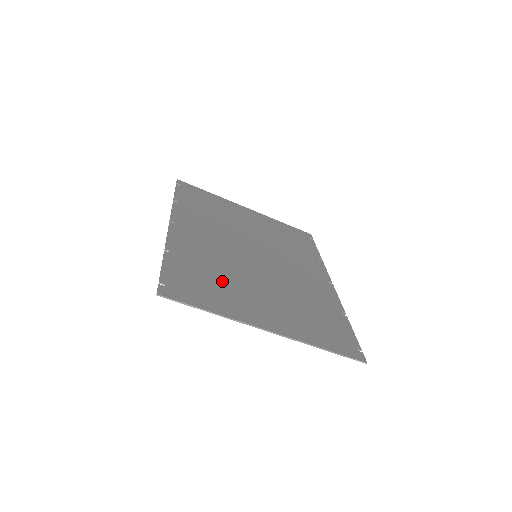
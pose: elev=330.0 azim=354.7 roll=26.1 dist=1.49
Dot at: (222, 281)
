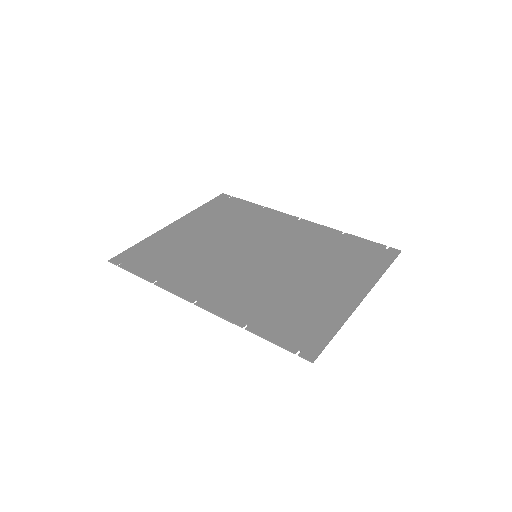
Dot at: (295, 302)
